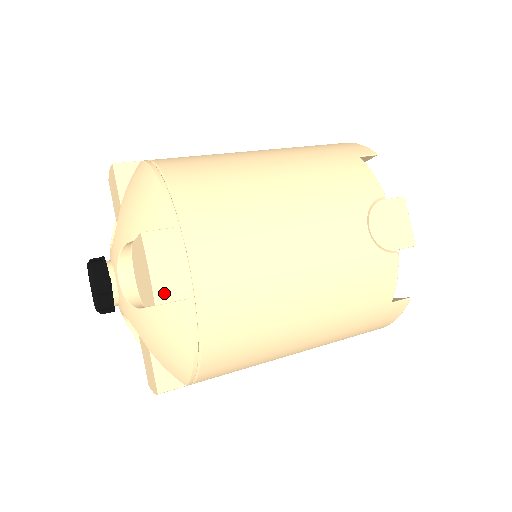
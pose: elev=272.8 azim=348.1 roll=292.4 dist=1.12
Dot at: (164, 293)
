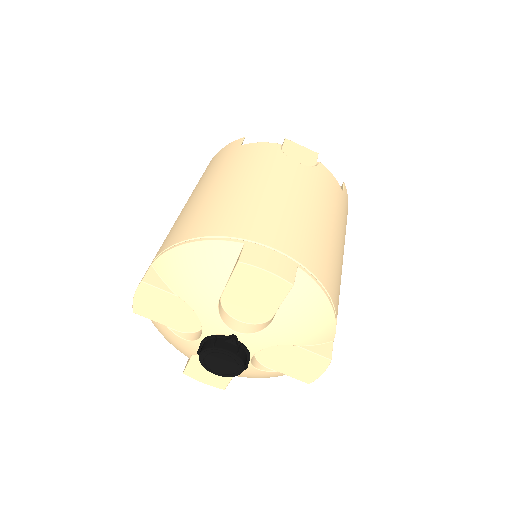
Dot at: (288, 275)
